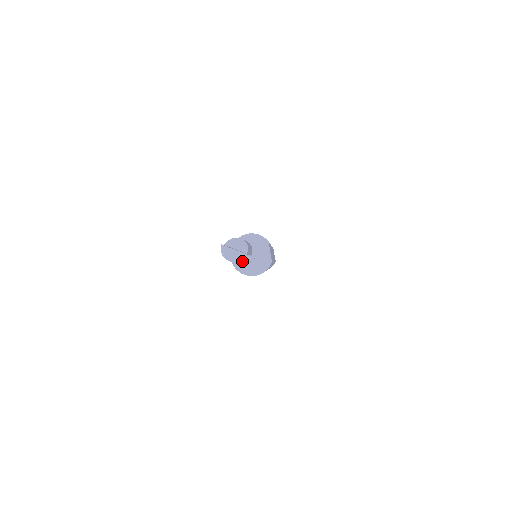
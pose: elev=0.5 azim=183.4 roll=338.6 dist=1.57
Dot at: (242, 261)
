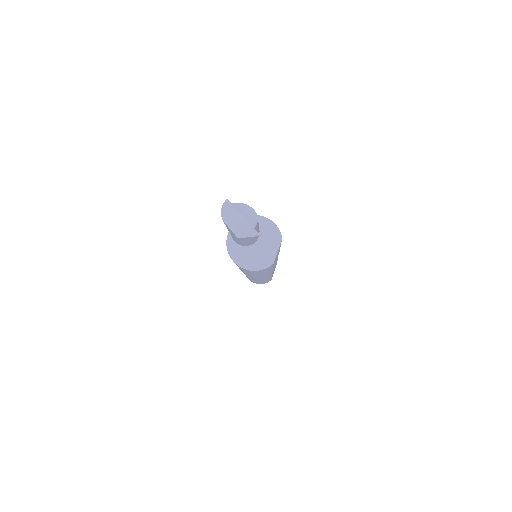
Dot at: (242, 231)
